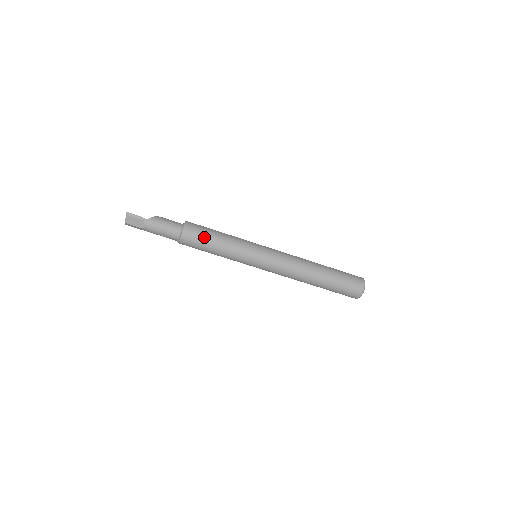
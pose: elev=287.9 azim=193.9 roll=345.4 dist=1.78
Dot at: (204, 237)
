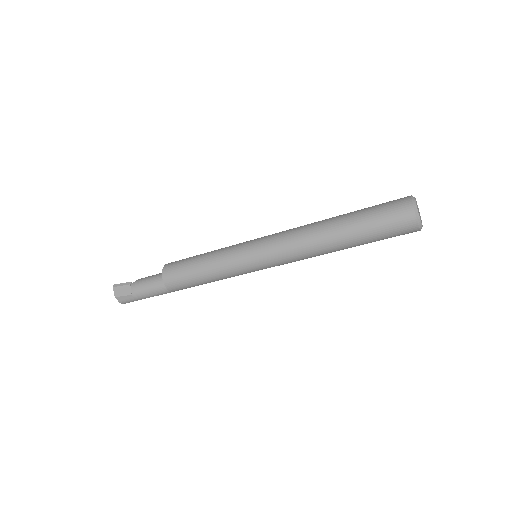
Dot at: (185, 262)
